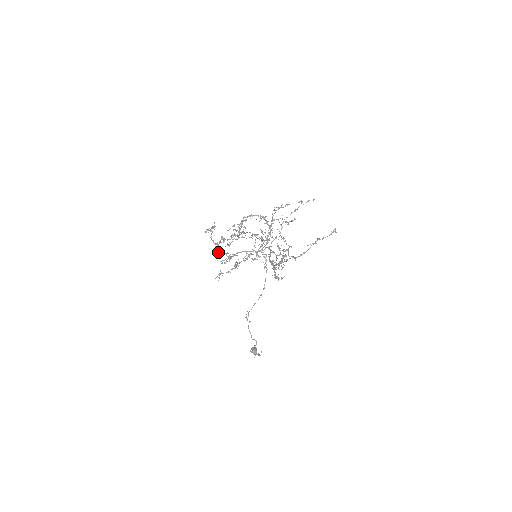
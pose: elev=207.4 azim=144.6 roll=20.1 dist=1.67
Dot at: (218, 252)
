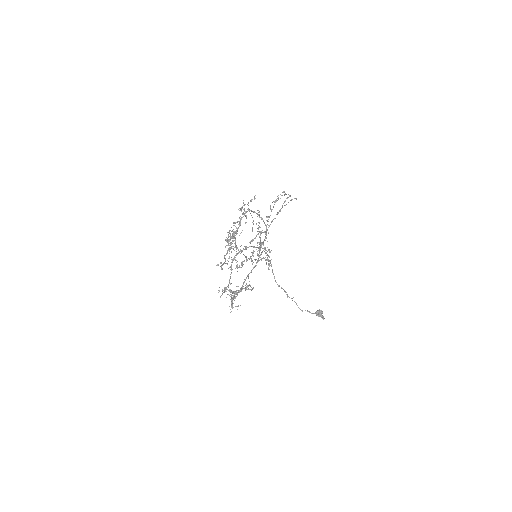
Dot at: (235, 243)
